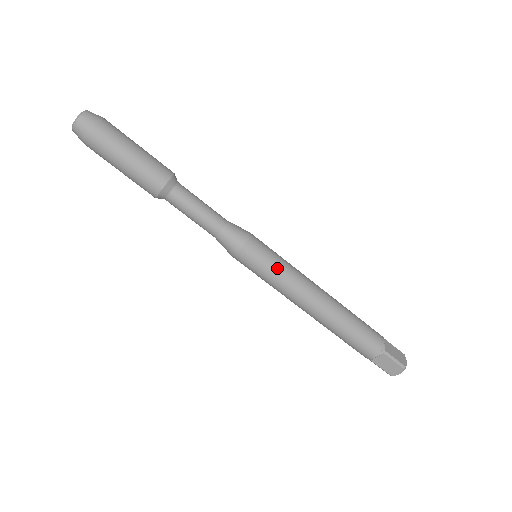
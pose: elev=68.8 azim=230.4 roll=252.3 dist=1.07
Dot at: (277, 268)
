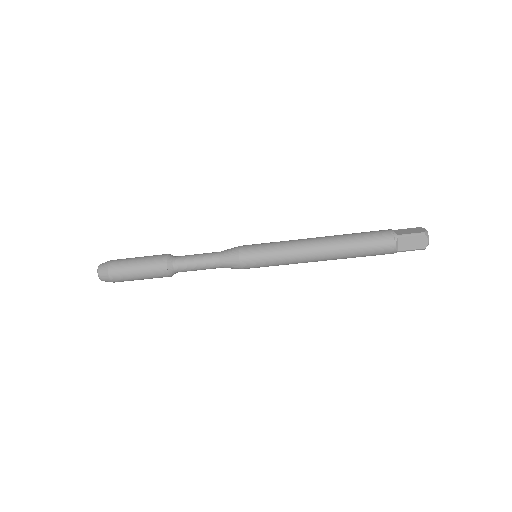
Dot at: (271, 249)
